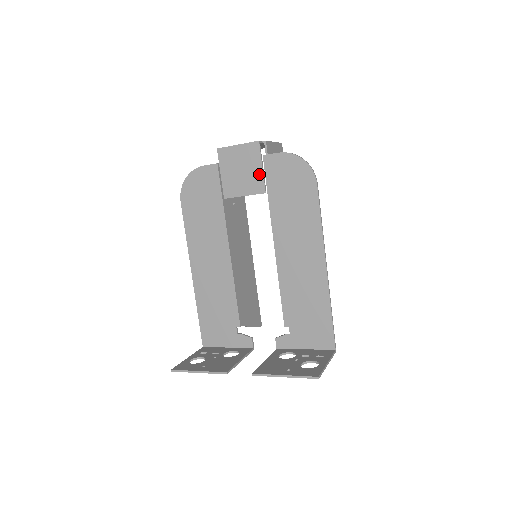
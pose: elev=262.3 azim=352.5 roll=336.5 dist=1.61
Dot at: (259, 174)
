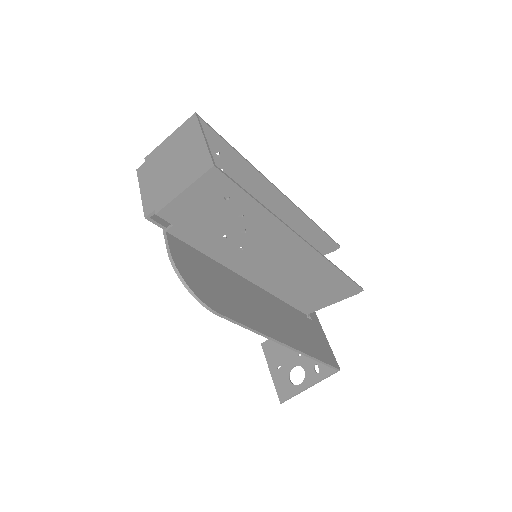
Dot at: occluded
